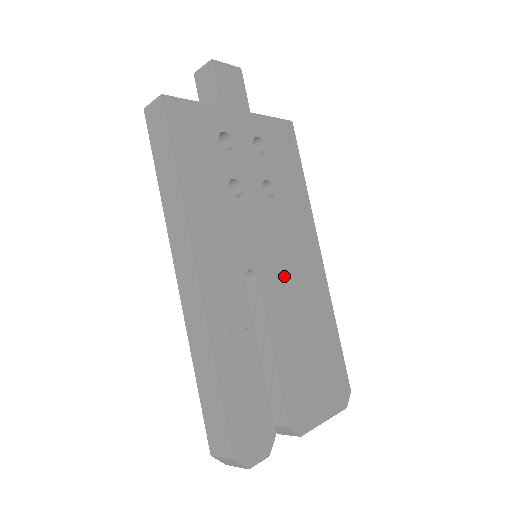
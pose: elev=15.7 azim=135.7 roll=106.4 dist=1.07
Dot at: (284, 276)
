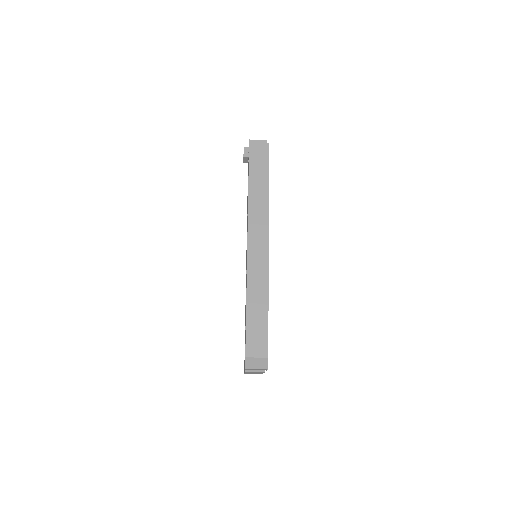
Dot at: occluded
